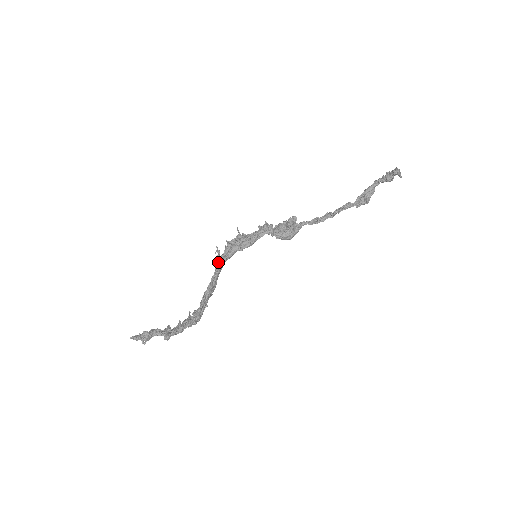
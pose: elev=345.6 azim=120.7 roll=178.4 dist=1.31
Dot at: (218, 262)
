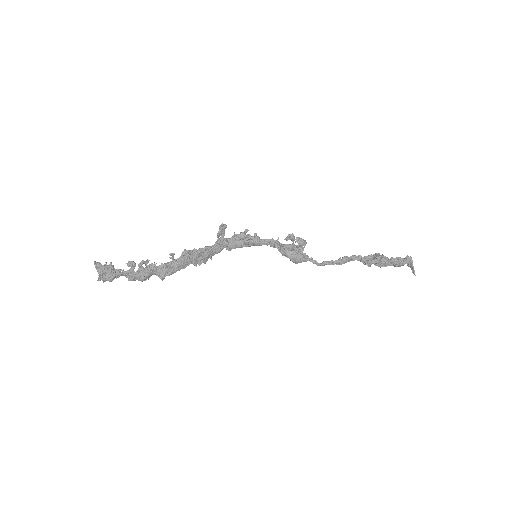
Dot at: (221, 239)
